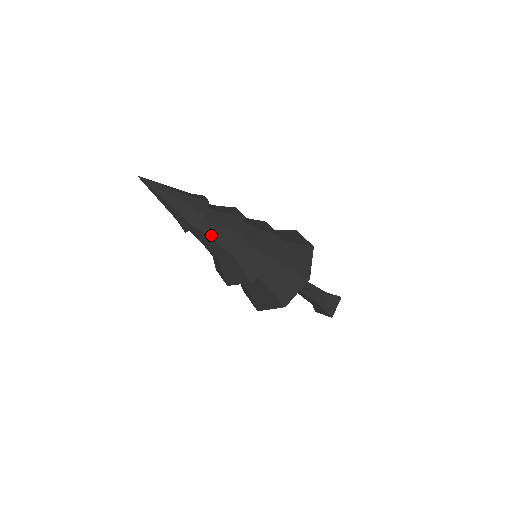
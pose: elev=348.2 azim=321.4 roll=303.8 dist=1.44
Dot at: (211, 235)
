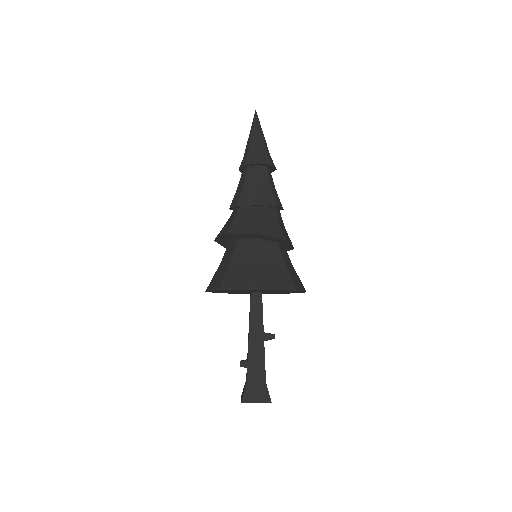
Dot at: (271, 184)
